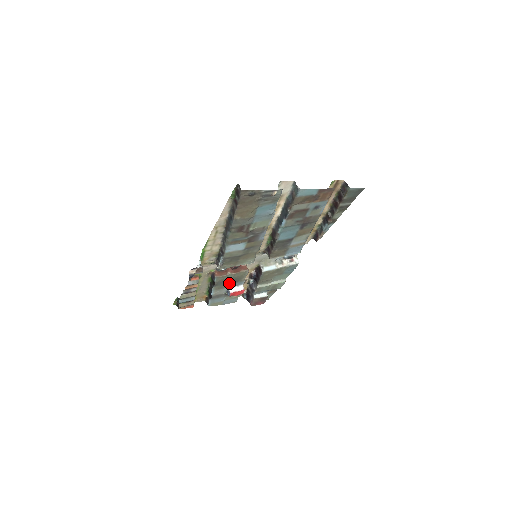
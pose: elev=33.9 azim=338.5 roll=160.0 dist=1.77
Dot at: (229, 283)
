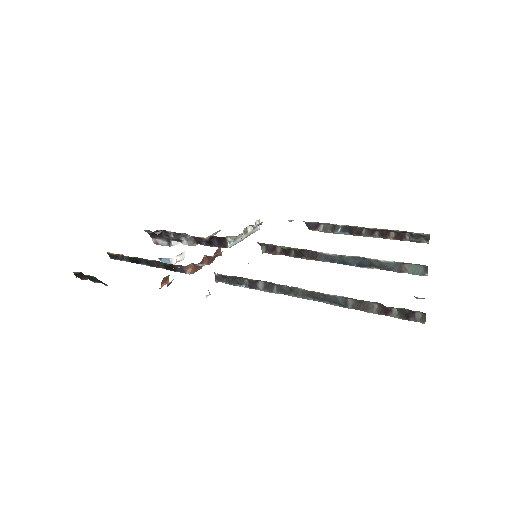
Dot at: occluded
